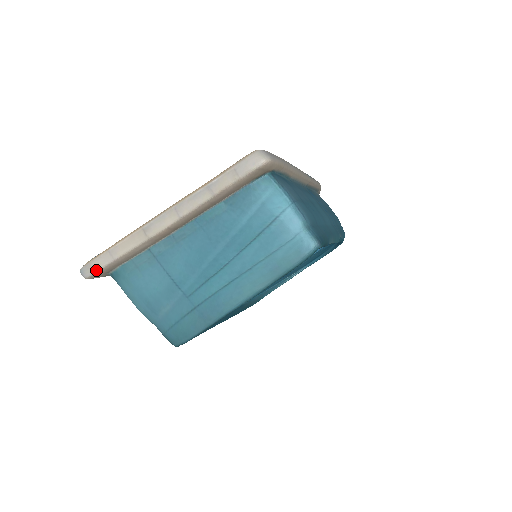
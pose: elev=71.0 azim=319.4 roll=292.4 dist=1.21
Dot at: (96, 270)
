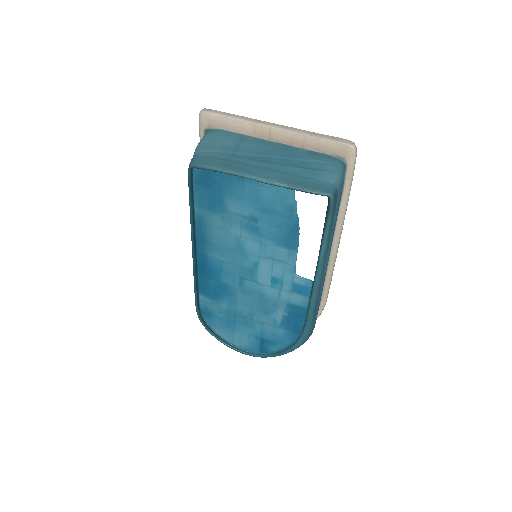
Dot at: (212, 112)
